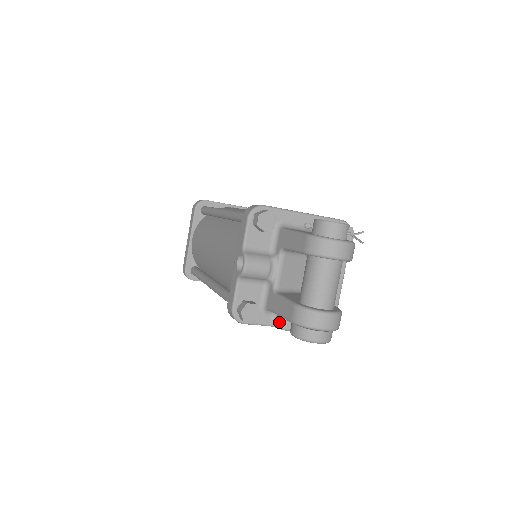
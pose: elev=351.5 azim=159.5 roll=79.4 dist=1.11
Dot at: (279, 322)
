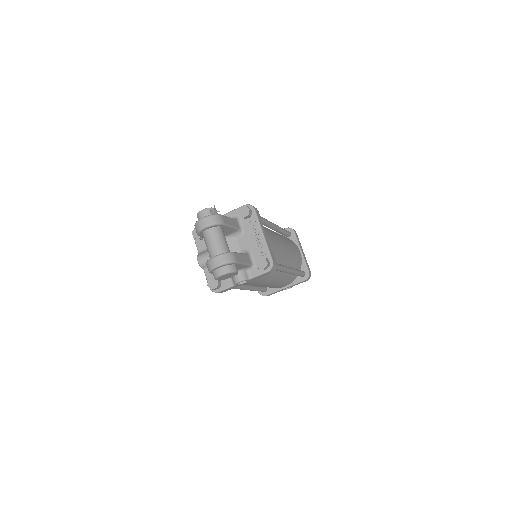
Dot at: (233, 280)
